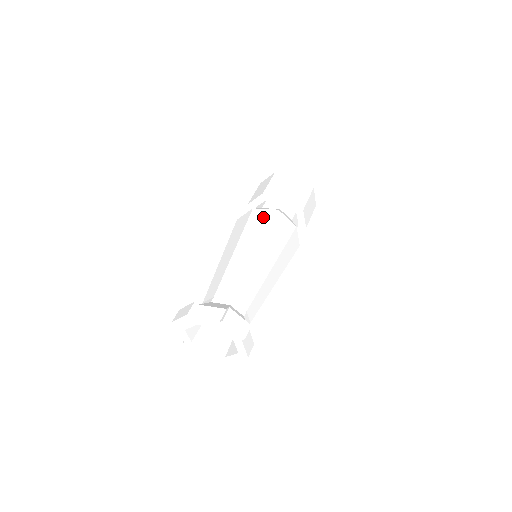
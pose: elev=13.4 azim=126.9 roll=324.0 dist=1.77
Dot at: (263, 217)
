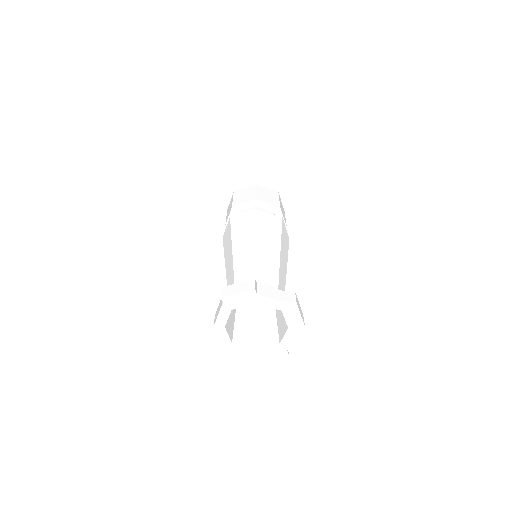
Dot at: (271, 219)
